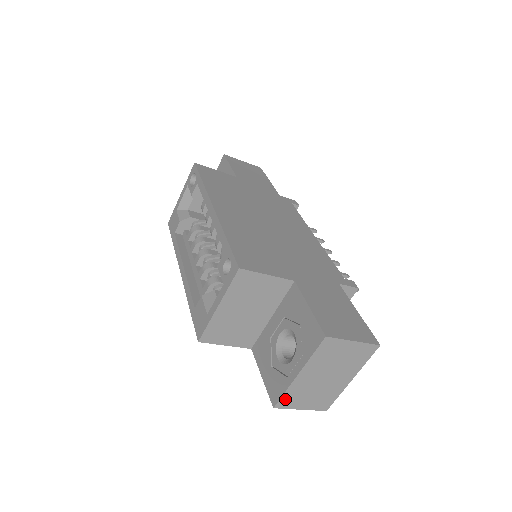
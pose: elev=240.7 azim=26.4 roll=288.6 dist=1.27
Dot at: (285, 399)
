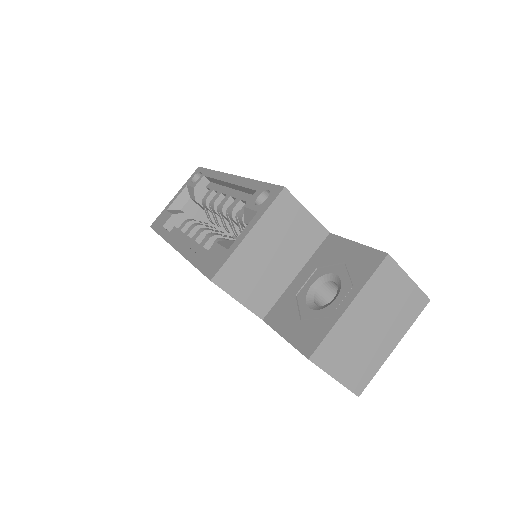
Dot at: (324, 348)
